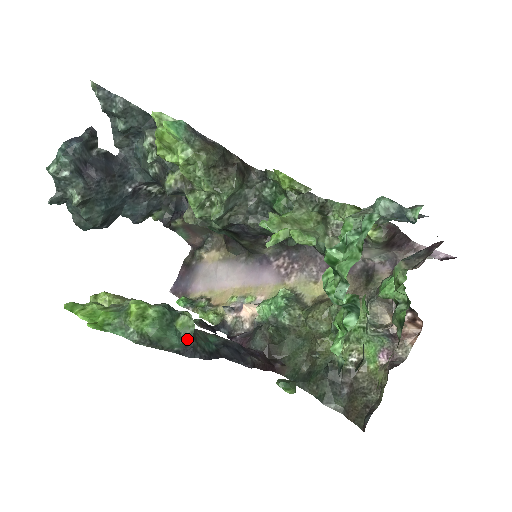
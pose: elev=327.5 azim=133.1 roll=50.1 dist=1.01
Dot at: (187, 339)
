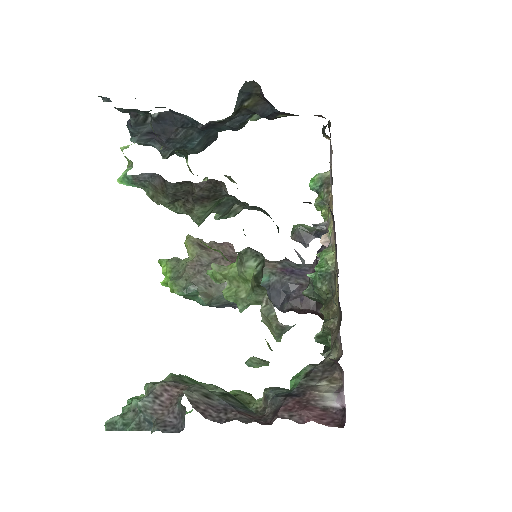
Dot at: (208, 305)
